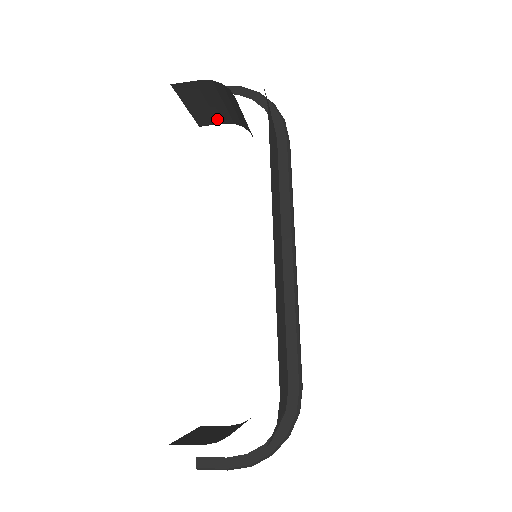
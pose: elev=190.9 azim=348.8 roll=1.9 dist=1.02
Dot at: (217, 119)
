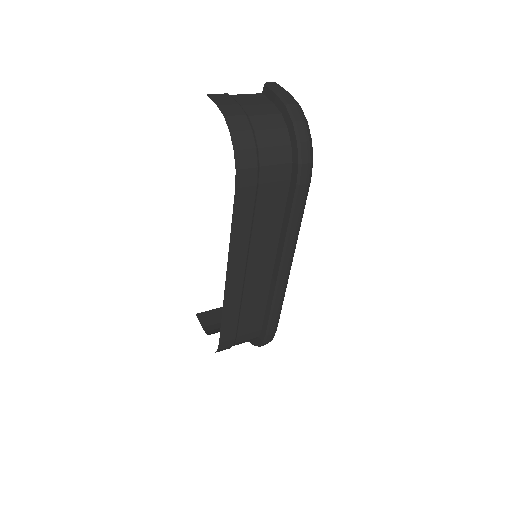
Dot at: occluded
